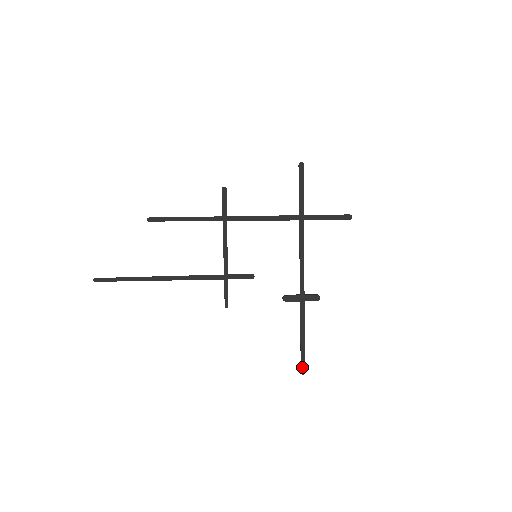
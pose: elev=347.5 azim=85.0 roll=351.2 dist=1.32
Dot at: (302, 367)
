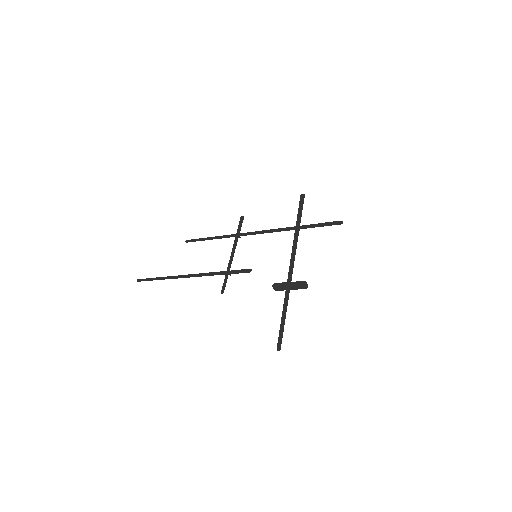
Dot at: (279, 343)
